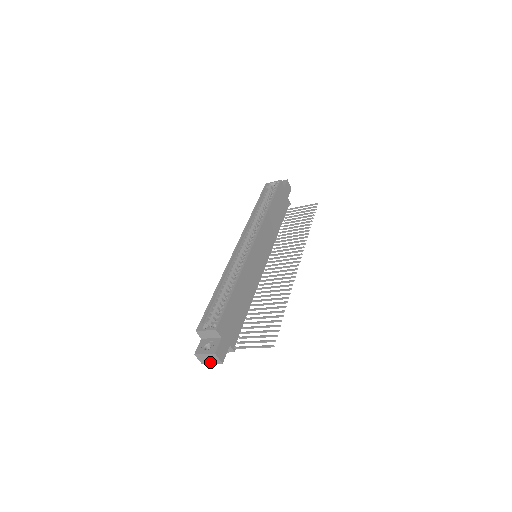
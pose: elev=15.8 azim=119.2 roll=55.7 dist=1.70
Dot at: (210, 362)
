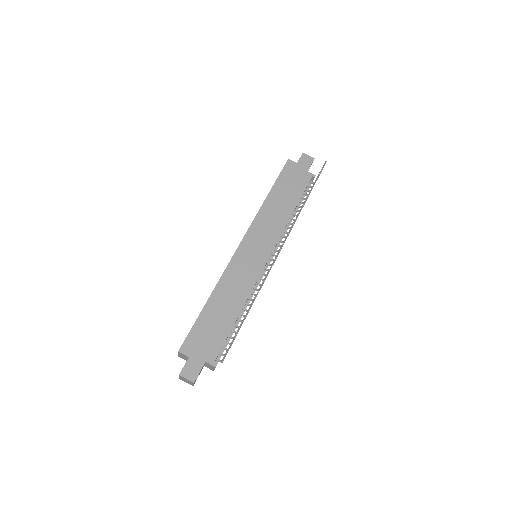
Dot at: (191, 383)
